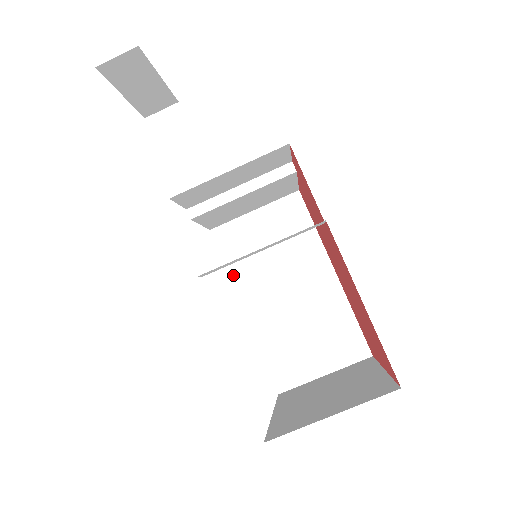
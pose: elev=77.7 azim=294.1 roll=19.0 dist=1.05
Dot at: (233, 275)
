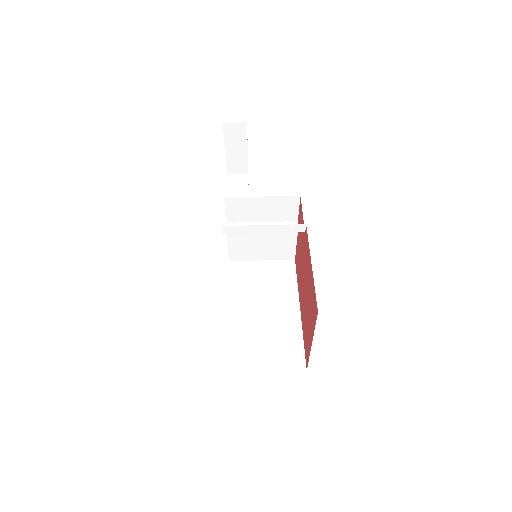
Dot at: (231, 290)
